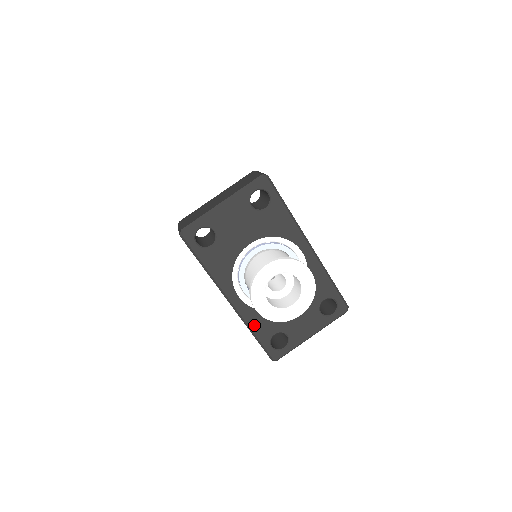
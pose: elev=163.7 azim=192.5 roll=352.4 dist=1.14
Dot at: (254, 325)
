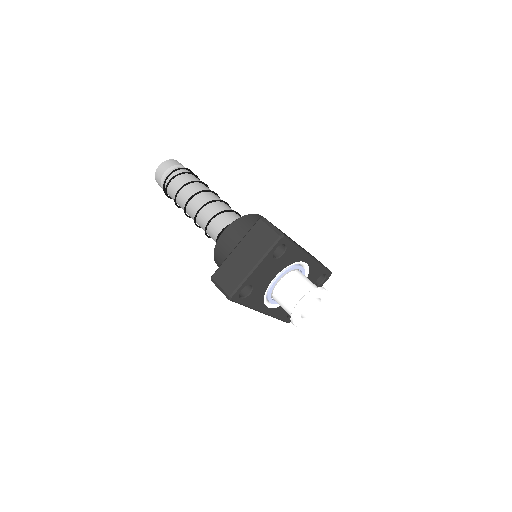
Dot at: (278, 315)
